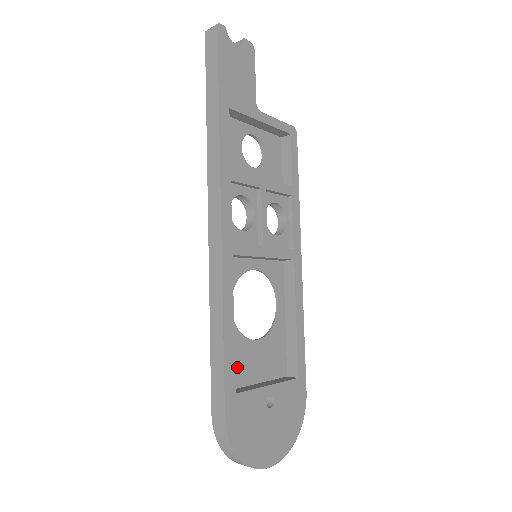
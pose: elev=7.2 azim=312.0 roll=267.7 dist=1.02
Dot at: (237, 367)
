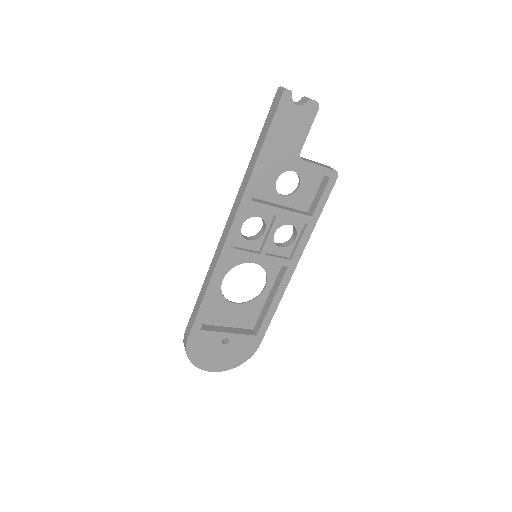
Dot at: (213, 314)
